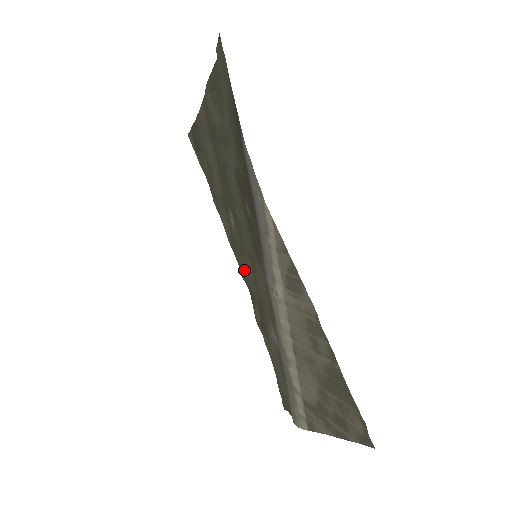
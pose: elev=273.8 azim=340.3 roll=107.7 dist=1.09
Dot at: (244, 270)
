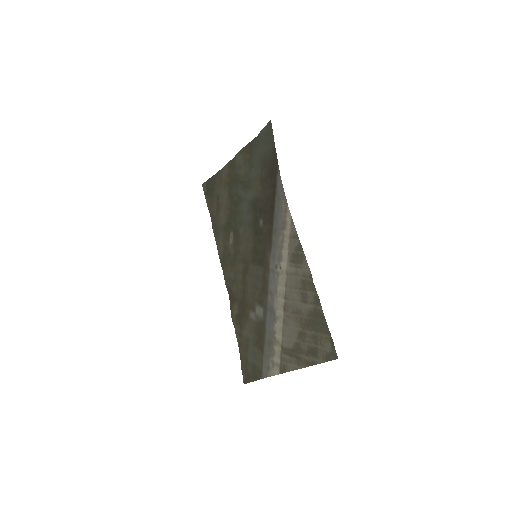
Dot at: (231, 277)
